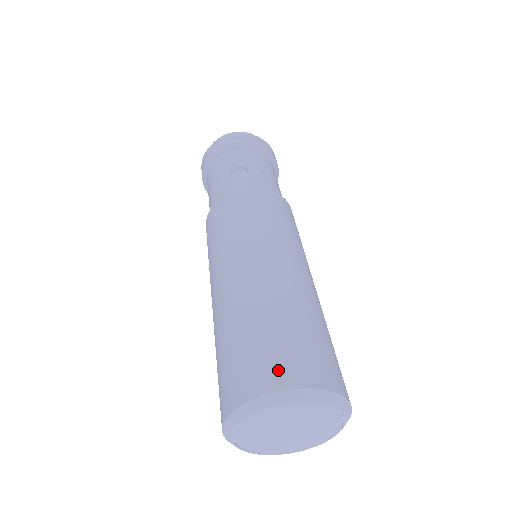
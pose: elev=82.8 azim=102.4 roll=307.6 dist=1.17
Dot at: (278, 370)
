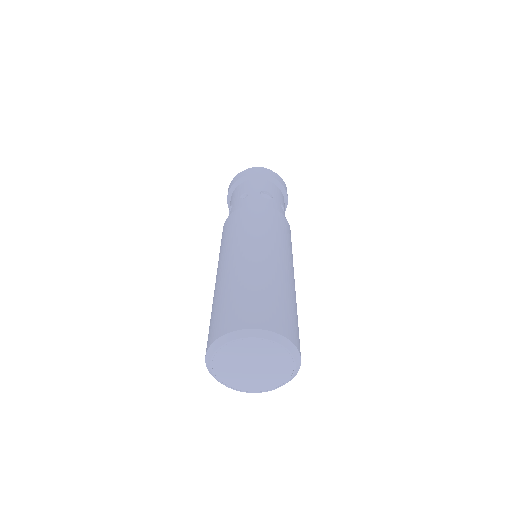
Dot at: (271, 319)
